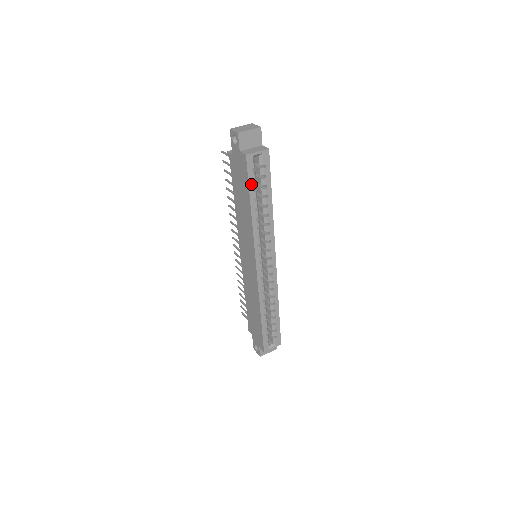
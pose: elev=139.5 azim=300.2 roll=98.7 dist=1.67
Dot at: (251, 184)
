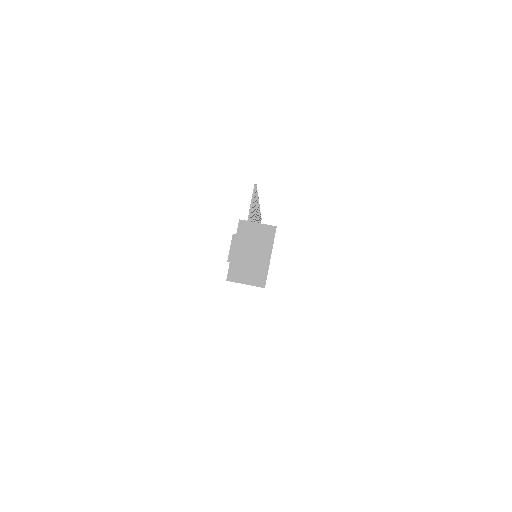
Dot at: occluded
